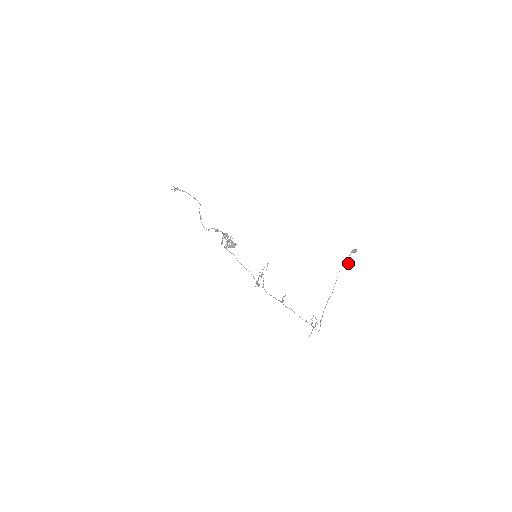
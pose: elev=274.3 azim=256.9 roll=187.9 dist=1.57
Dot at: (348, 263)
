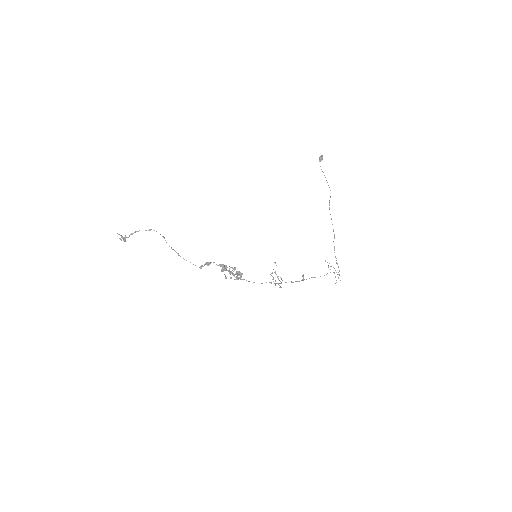
Dot at: occluded
